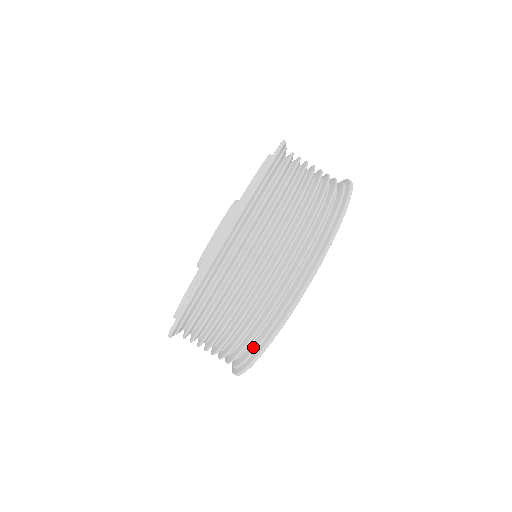
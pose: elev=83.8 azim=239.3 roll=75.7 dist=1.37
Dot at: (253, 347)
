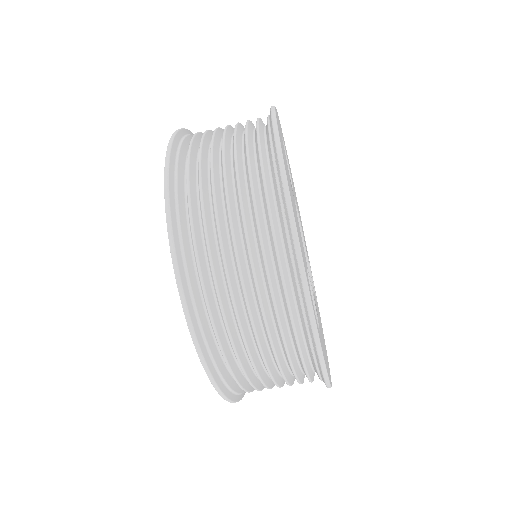
Dot at: occluded
